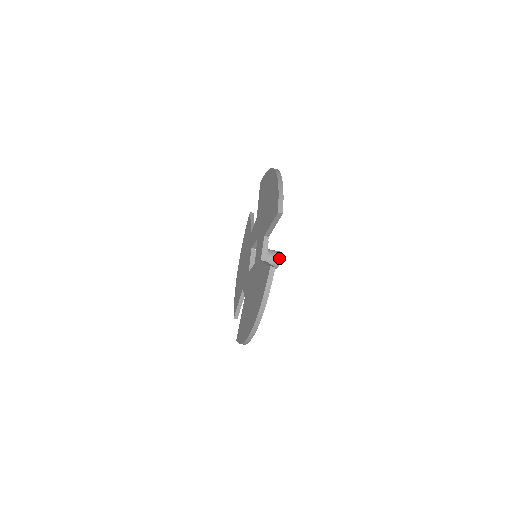
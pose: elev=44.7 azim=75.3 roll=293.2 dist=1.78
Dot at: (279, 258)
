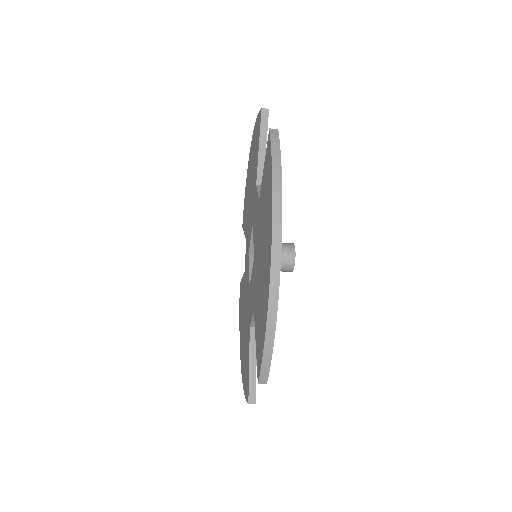
Dot at: (291, 270)
